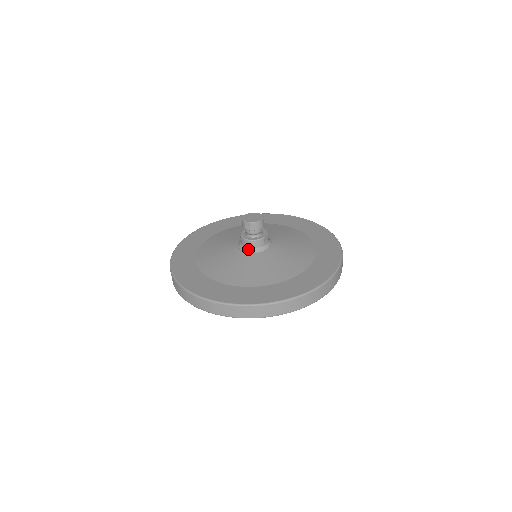
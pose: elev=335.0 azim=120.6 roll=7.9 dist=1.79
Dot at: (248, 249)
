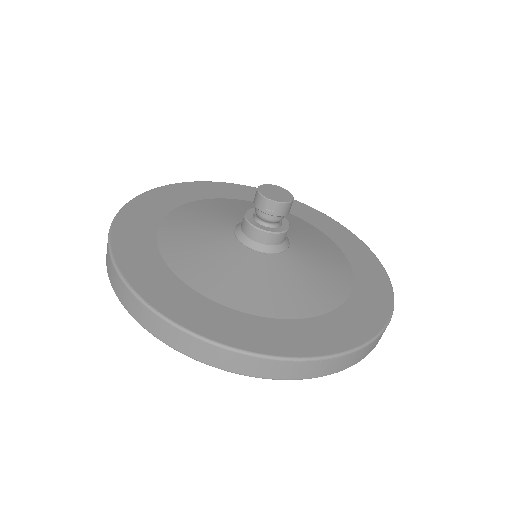
Dot at: (260, 246)
